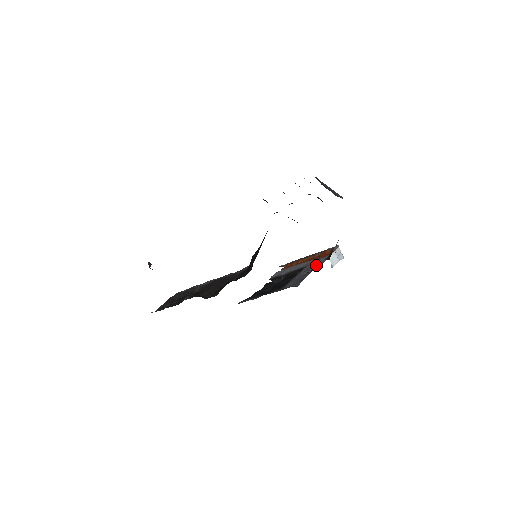
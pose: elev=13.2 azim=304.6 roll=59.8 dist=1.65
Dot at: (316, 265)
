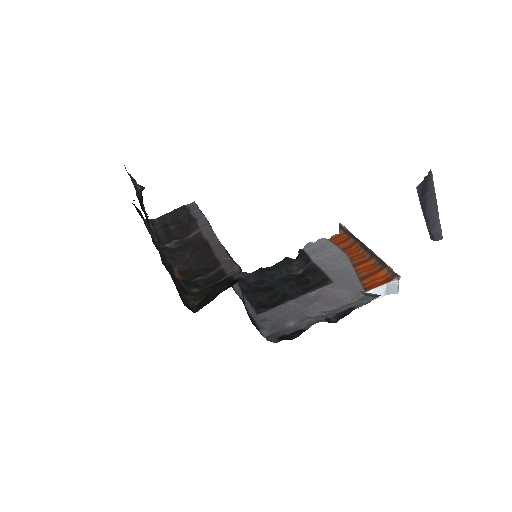
Dot at: (332, 301)
